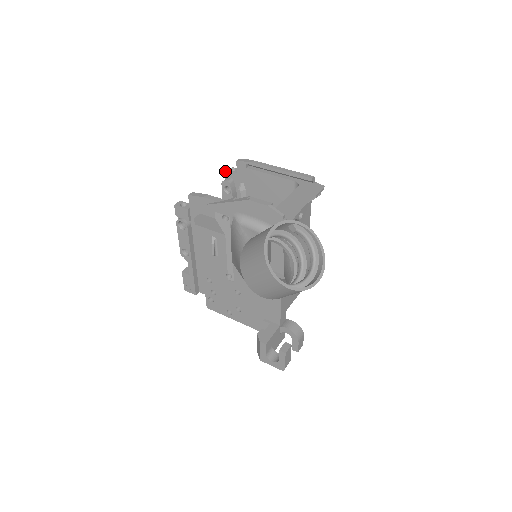
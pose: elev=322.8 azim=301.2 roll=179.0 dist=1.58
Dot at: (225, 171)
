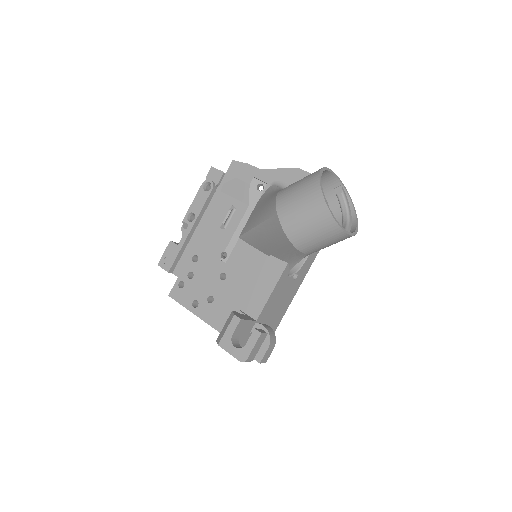
Dot at: occluded
